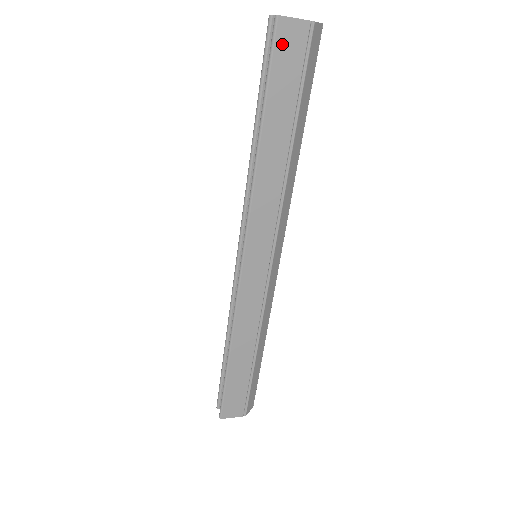
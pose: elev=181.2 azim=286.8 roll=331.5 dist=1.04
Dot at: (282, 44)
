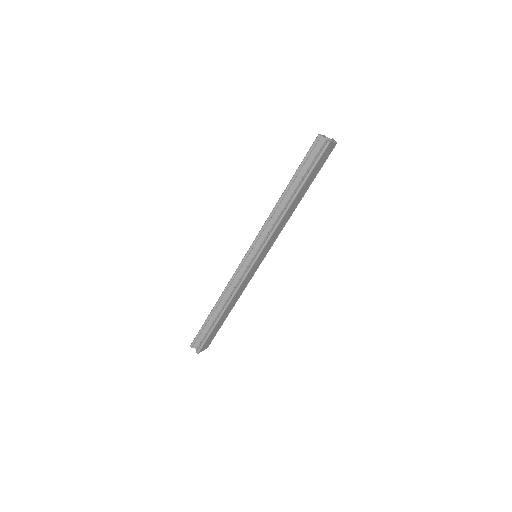
Dot at: (324, 154)
